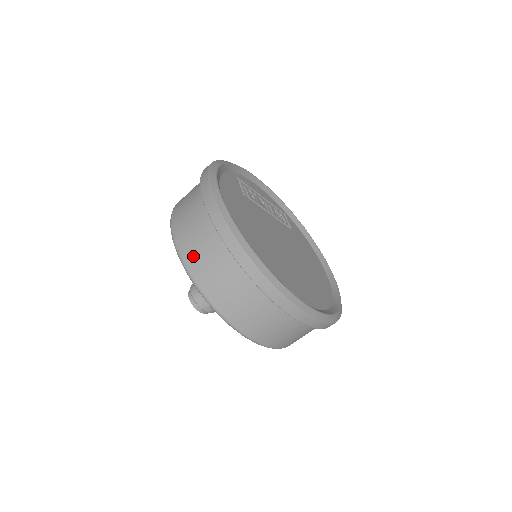
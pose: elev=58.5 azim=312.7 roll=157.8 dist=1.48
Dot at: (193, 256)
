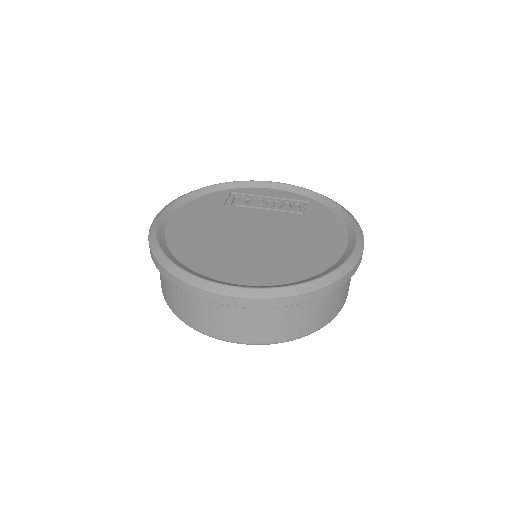
Dot at: occluded
